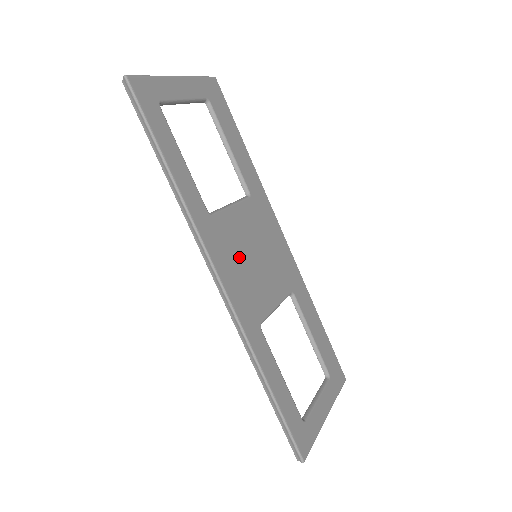
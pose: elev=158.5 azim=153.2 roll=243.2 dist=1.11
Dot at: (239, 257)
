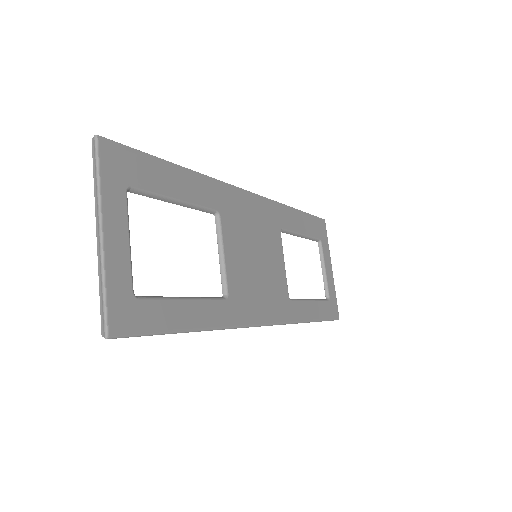
Dot at: (255, 284)
